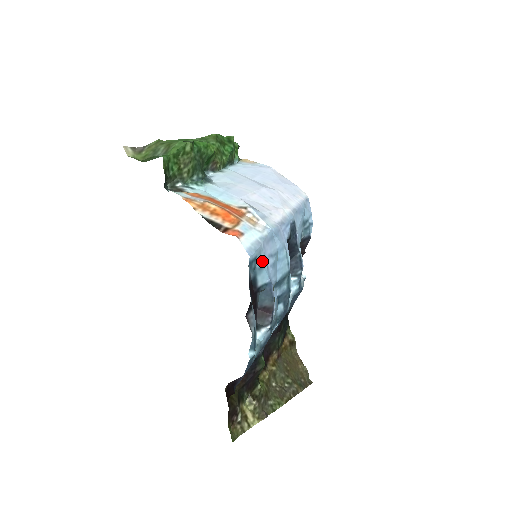
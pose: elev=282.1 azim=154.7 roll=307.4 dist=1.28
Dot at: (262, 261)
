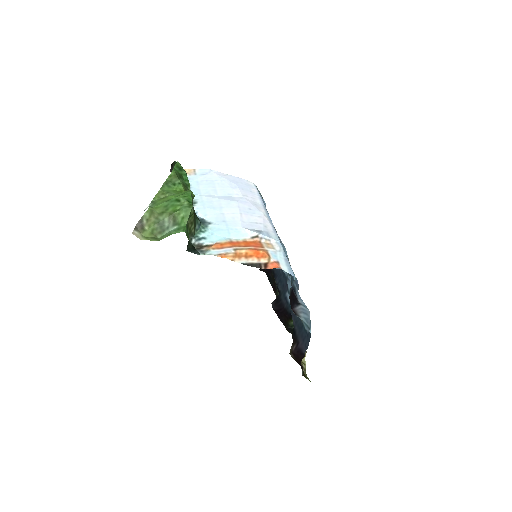
Dot at: occluded
